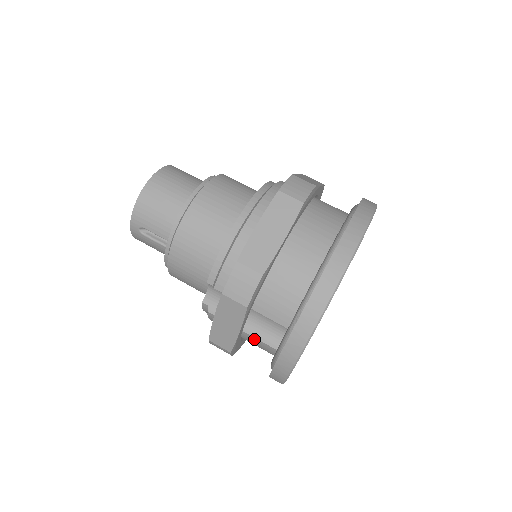
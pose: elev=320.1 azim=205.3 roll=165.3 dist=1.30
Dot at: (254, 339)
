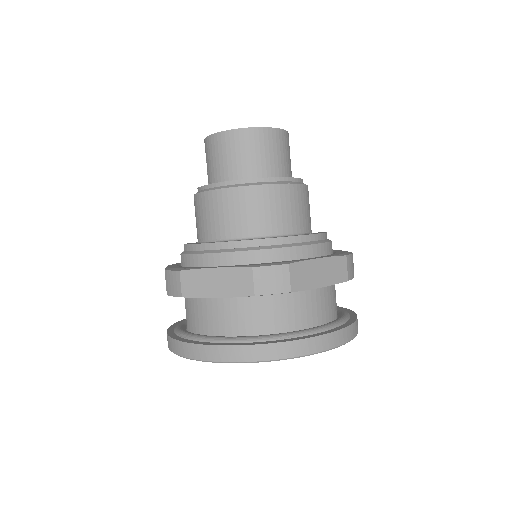
Dot at: occluded
